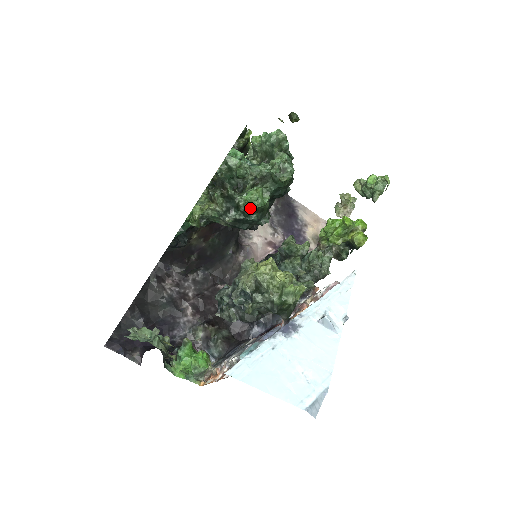
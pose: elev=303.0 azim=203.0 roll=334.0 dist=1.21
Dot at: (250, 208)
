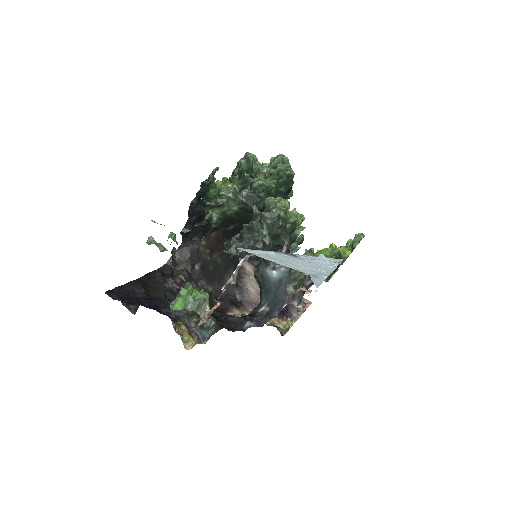
Dot at: (261, 185)
